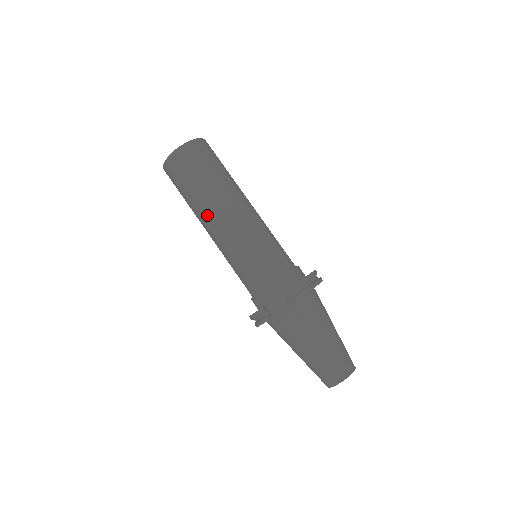
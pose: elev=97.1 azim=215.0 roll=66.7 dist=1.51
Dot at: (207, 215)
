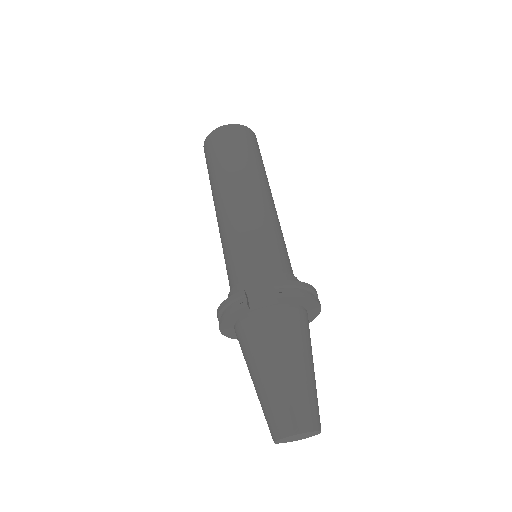
Dot at: (228, 187)
